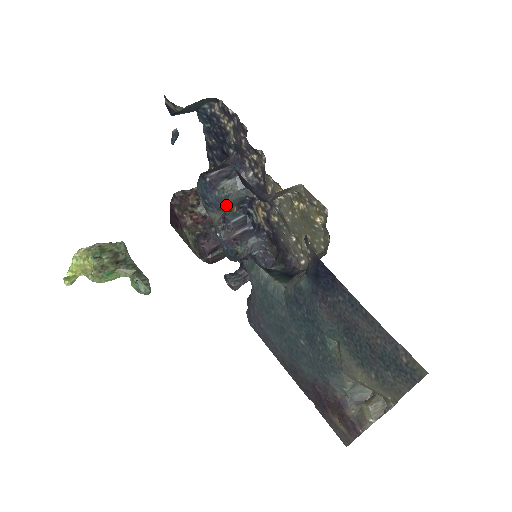
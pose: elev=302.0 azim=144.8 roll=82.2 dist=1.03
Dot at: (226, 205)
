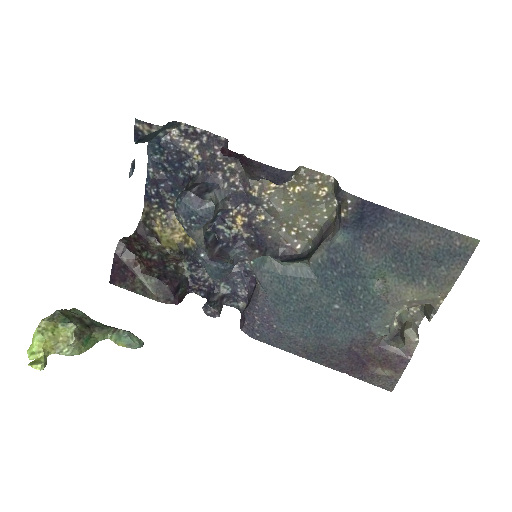
Dot at: (212, 218)
